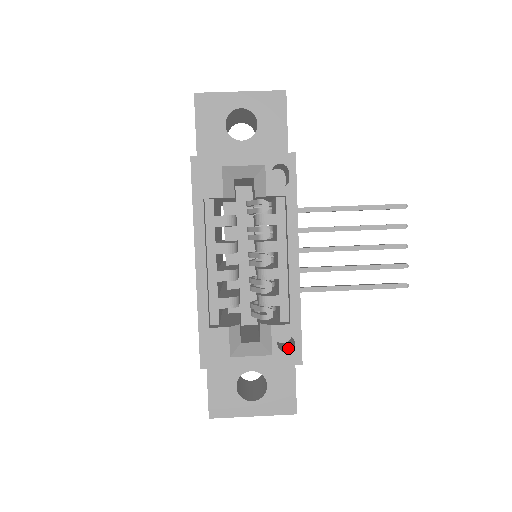
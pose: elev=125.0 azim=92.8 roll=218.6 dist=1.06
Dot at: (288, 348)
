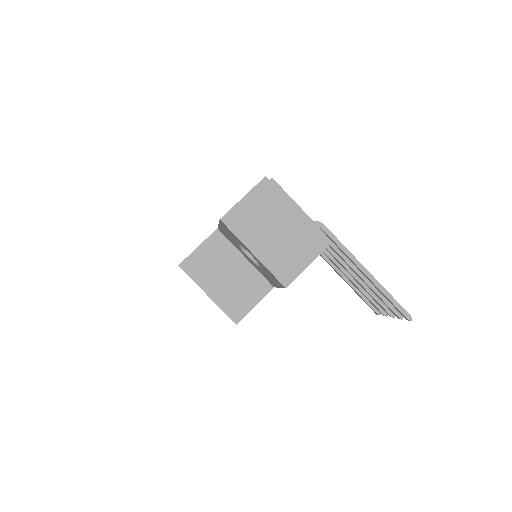
Dot at: occluded
